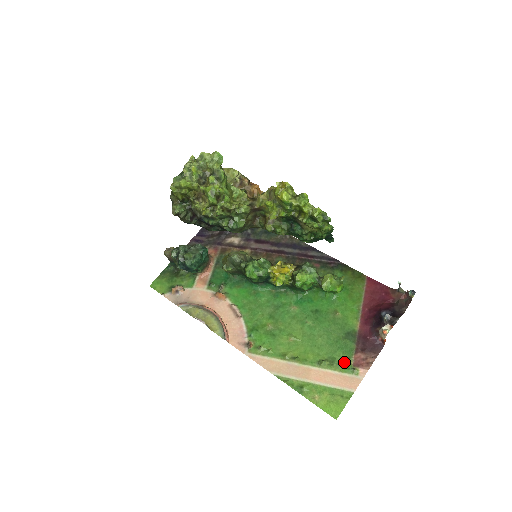
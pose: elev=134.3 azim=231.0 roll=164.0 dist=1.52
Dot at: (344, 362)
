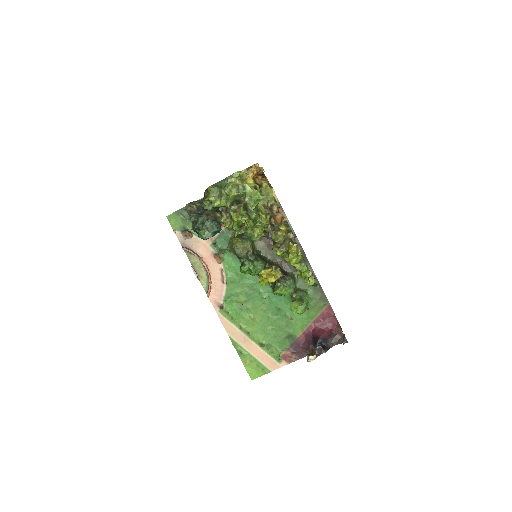
Dot at: (276, 352)
